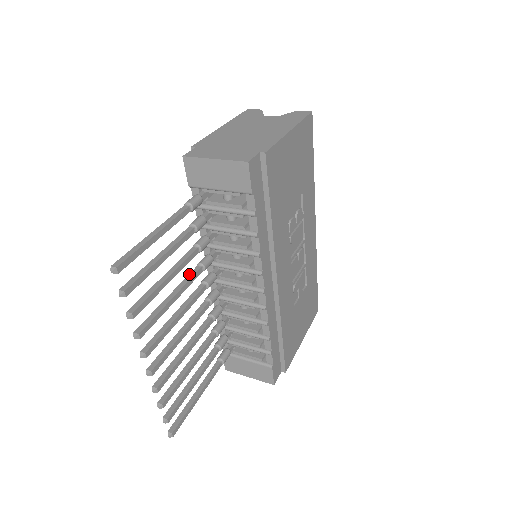
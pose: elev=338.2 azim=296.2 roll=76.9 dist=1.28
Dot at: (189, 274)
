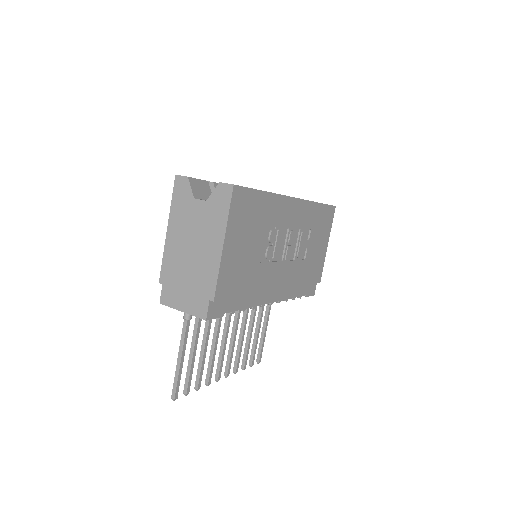
Dot at: (215, 324)
